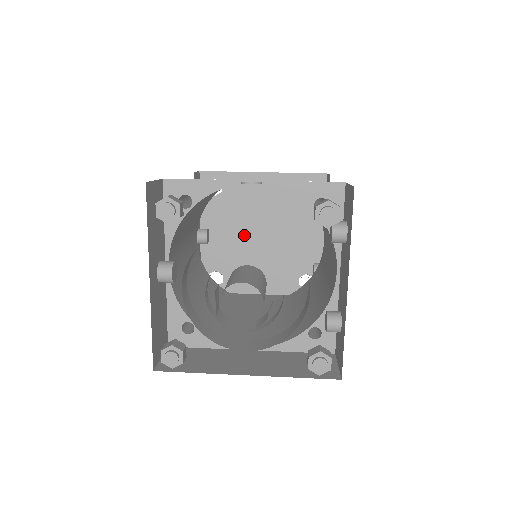
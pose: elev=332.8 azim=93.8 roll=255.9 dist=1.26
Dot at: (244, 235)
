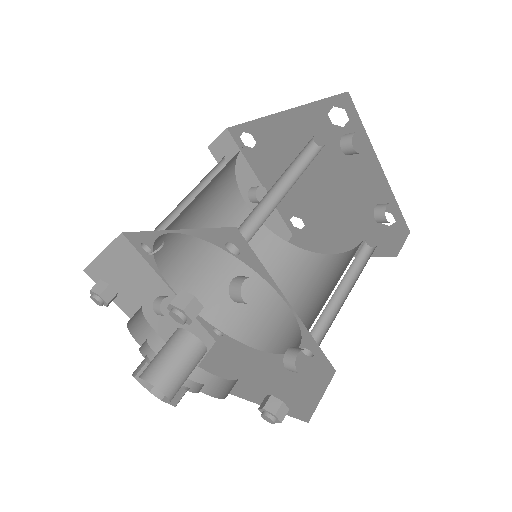
Dot at: (299, 181)
